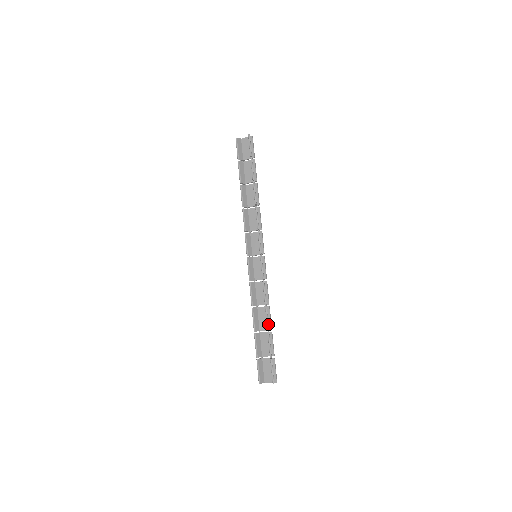
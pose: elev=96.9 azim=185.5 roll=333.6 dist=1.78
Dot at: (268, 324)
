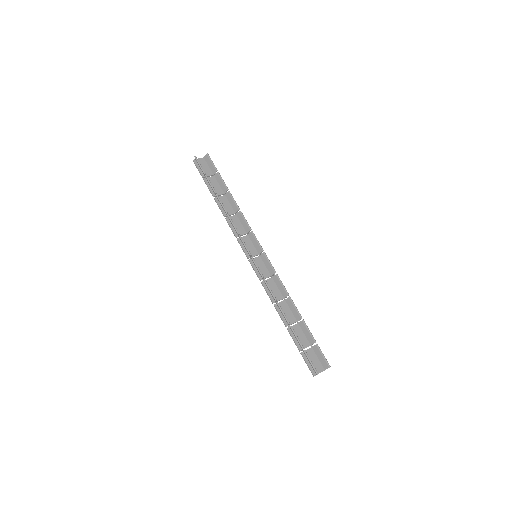
Dot at: occluded
